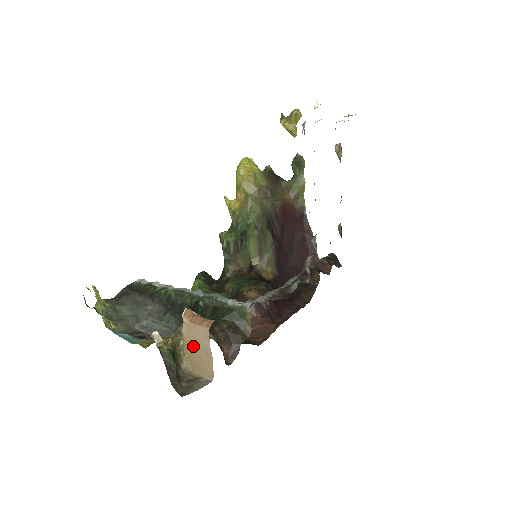
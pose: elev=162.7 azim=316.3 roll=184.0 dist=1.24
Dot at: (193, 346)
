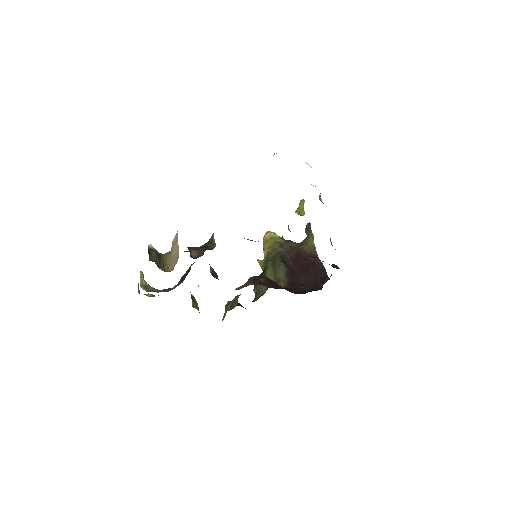
Dot at: (173, 252)
